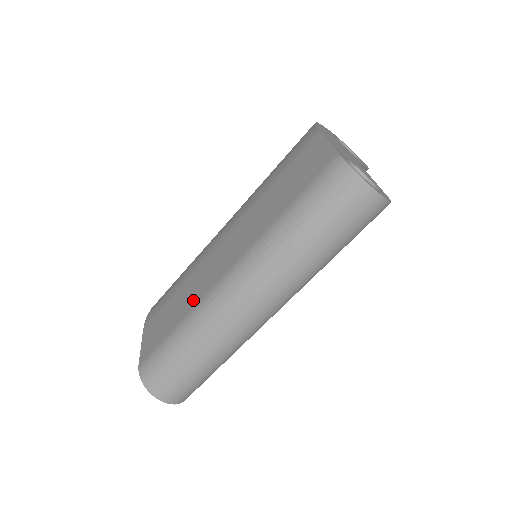
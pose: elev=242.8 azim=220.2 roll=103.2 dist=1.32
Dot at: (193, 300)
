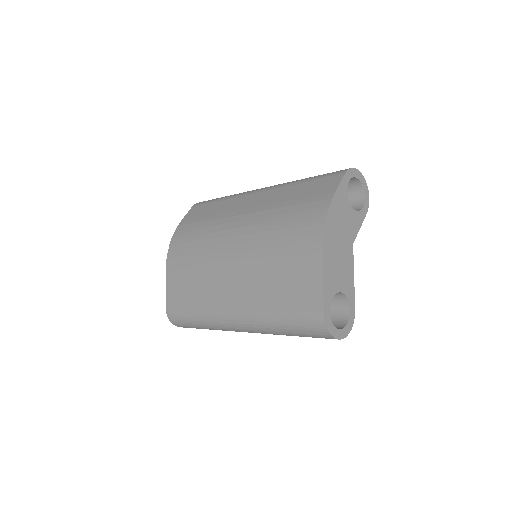
Dot at: (206, 301)
